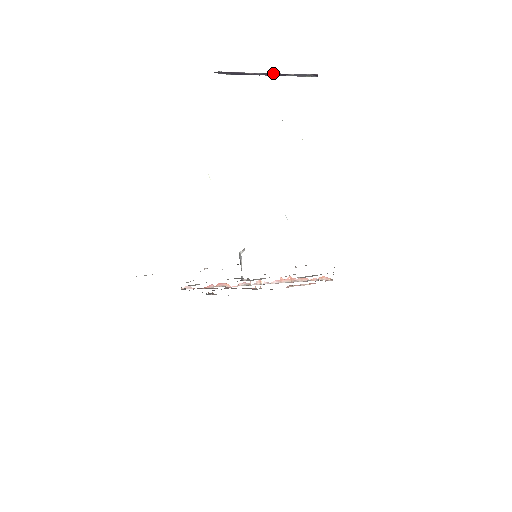
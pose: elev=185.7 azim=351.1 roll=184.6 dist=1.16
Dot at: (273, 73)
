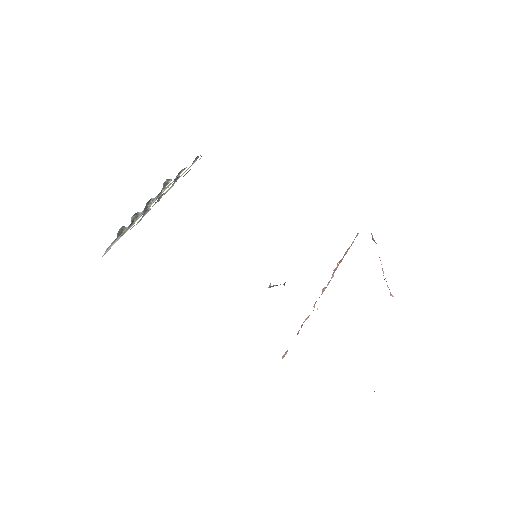
Dot at: occluded
